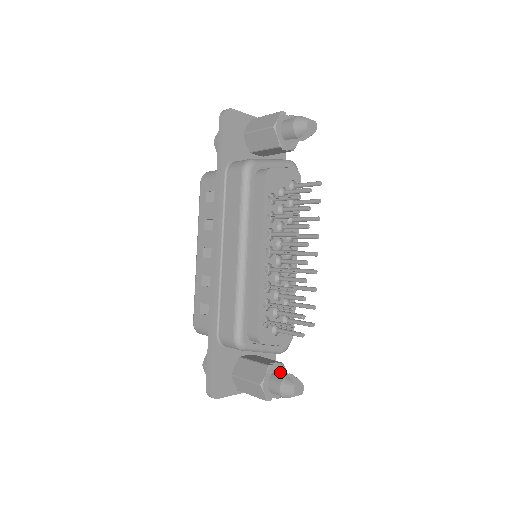
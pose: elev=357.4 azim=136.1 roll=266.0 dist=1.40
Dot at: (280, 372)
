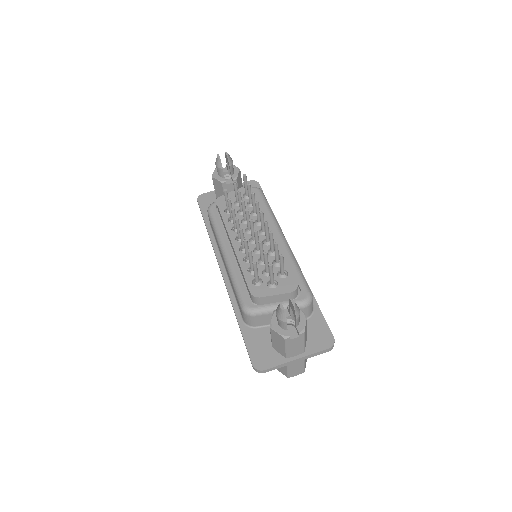
Dot at: (289, 311)
